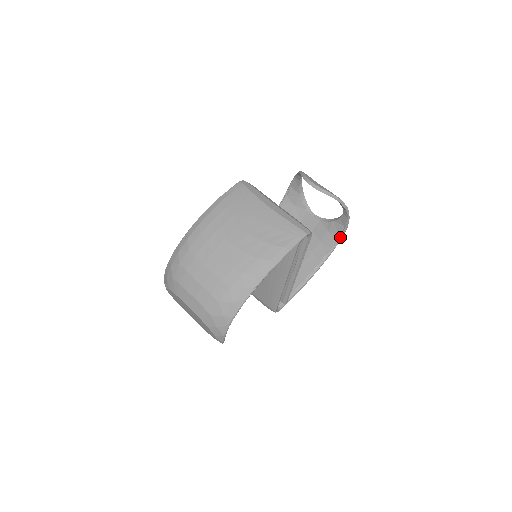
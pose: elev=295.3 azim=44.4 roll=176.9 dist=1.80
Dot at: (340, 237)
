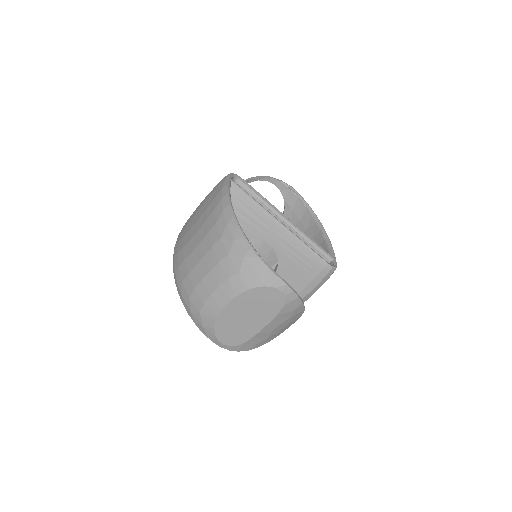
Dot at: (299, 197)
